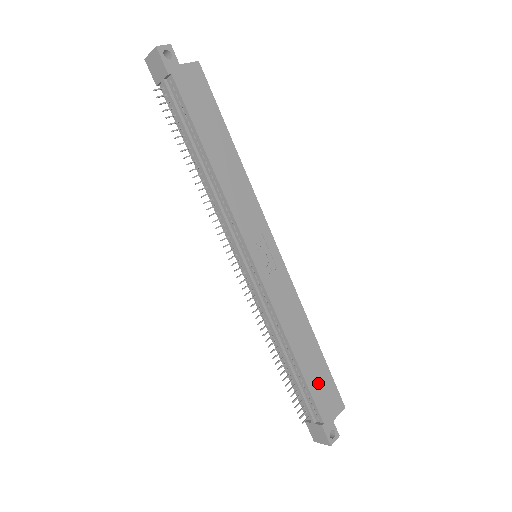
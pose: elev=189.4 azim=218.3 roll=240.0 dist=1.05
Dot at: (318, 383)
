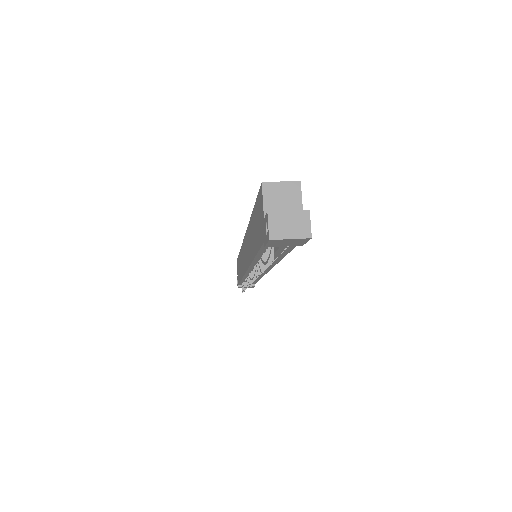
Dot at: occluded
